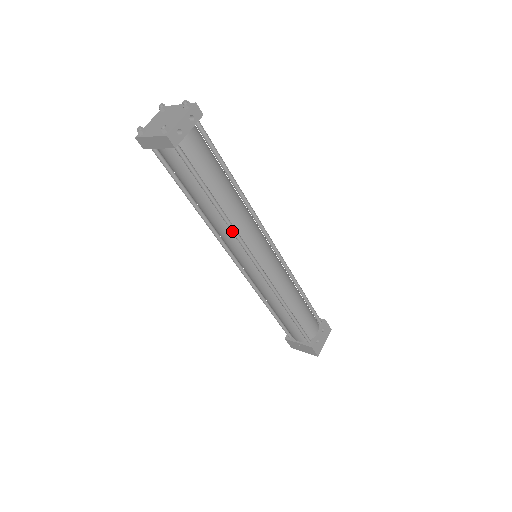
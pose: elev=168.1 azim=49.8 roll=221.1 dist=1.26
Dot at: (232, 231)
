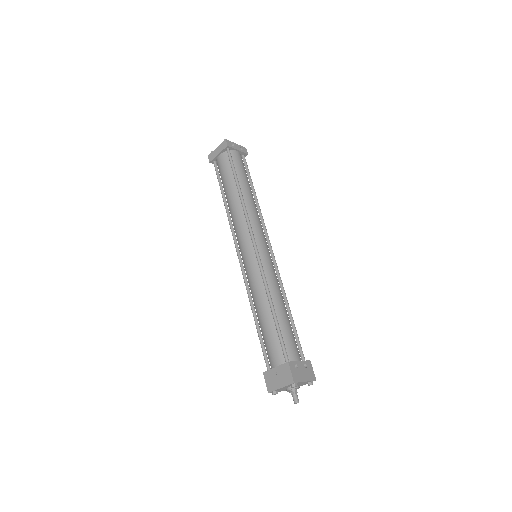
Dot at: (244, 209)
